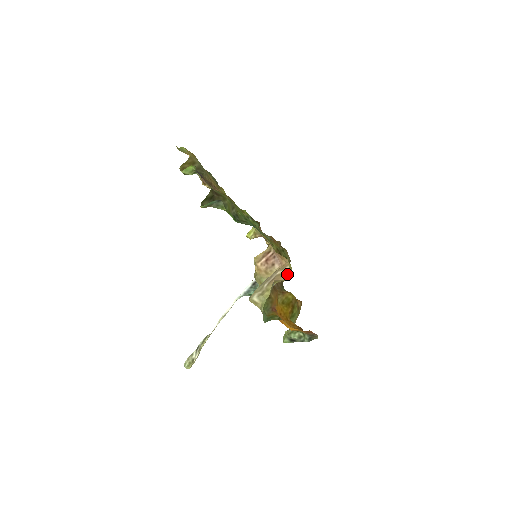
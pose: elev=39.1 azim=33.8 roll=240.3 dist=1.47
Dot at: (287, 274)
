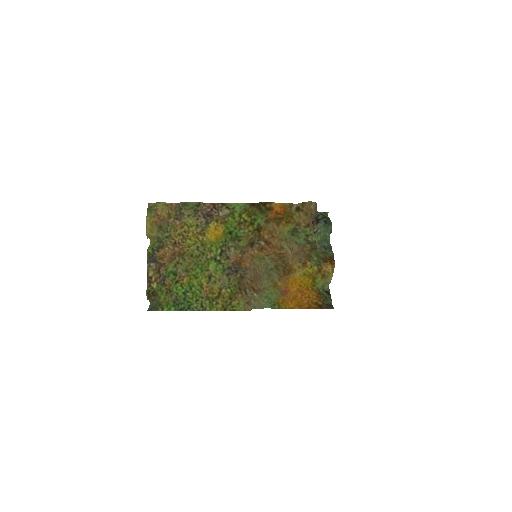
Dot at: (251, 305)
